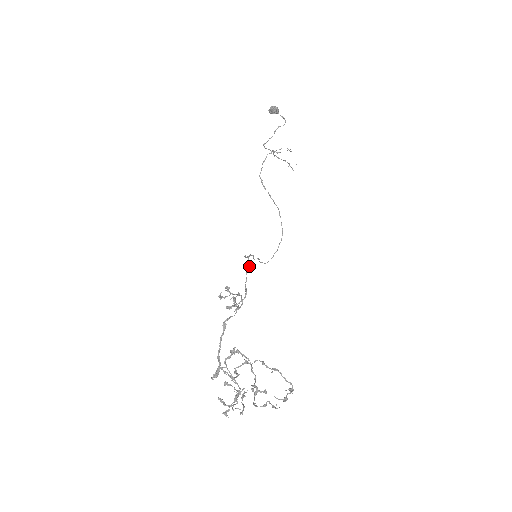
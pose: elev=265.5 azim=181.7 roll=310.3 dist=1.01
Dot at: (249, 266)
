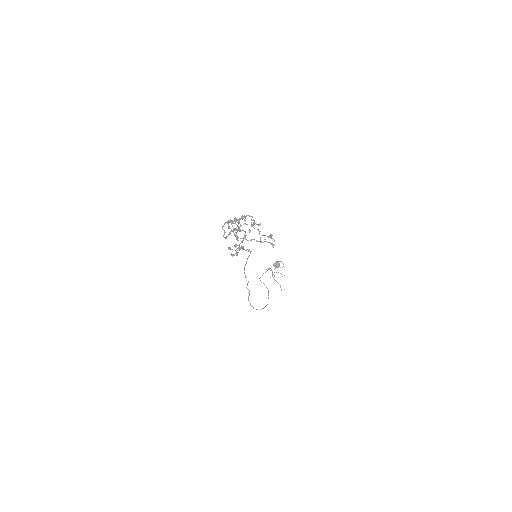
Dot at: (251, 251)
